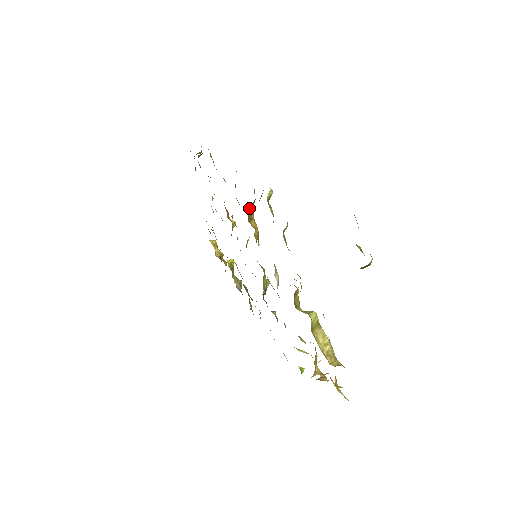
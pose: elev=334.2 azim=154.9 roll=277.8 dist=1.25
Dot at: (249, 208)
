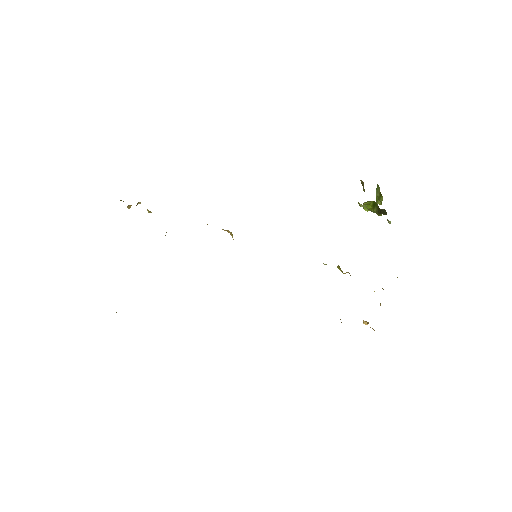
Dot at: occluded
